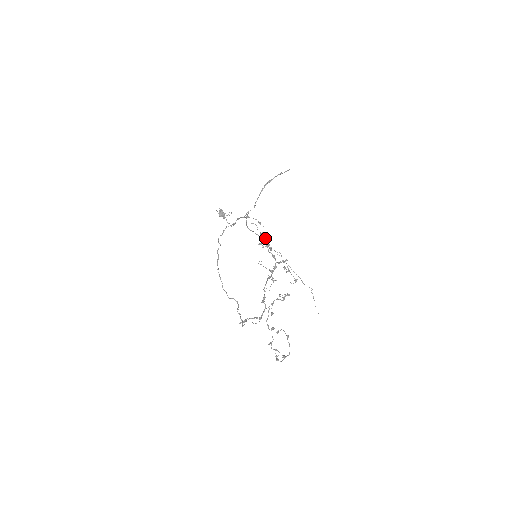
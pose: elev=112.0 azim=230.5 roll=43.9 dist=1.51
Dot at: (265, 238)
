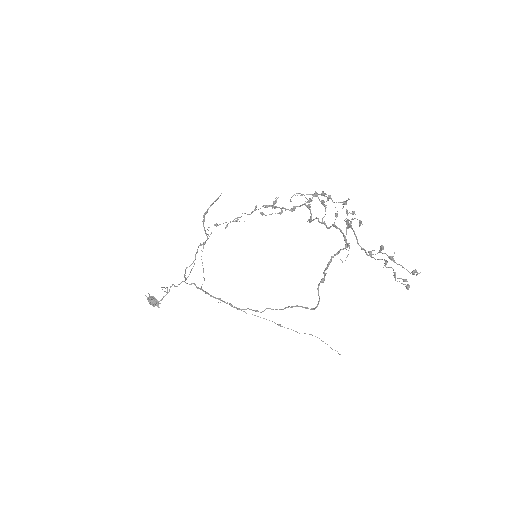
Dot at: occluded
